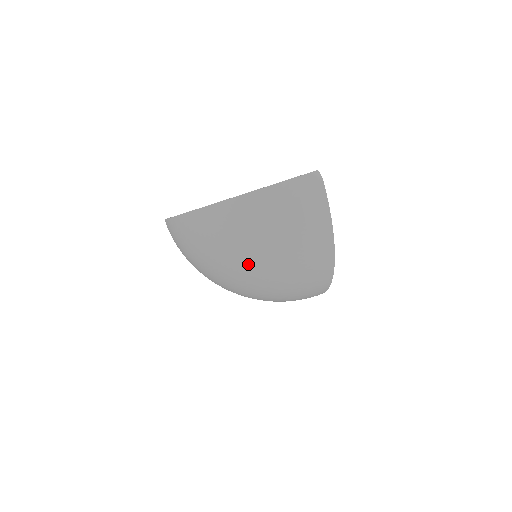
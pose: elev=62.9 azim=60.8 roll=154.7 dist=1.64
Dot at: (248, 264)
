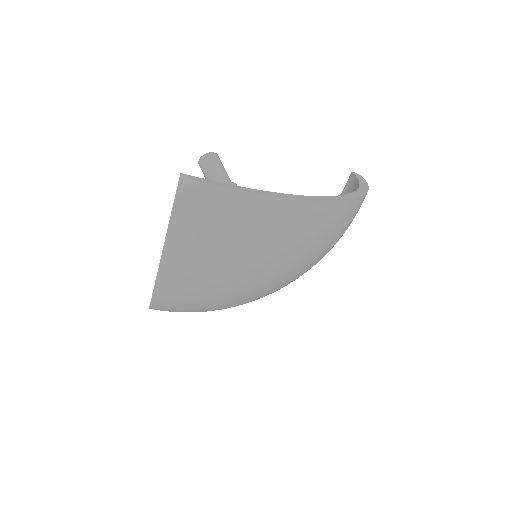
Dot at: (254, 296)
